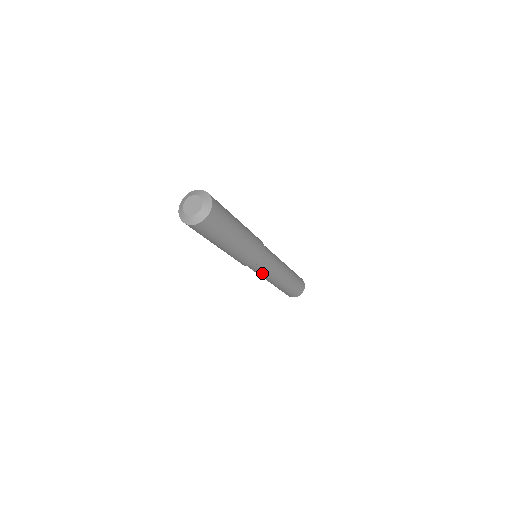
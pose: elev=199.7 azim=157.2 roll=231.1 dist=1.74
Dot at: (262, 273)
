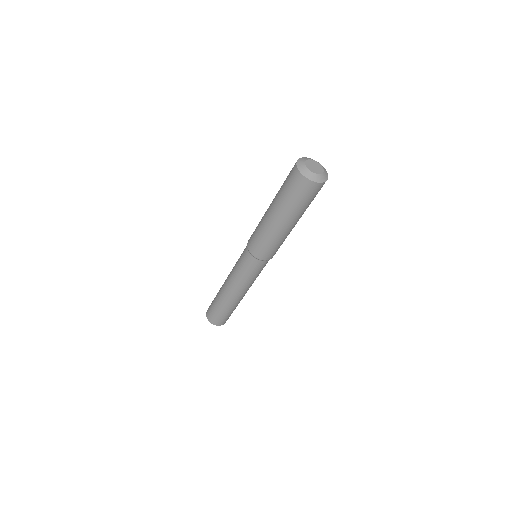
Dot at: (259, 273)
